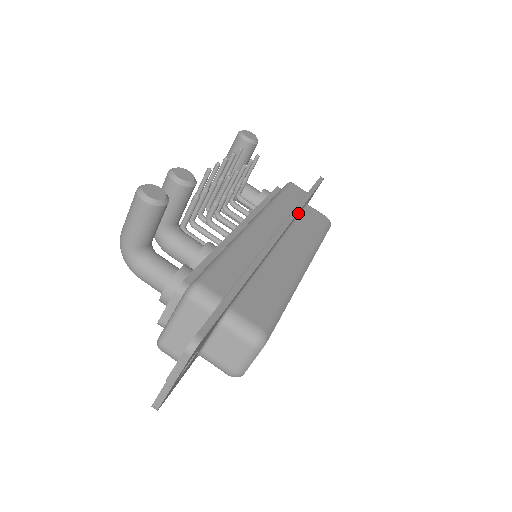
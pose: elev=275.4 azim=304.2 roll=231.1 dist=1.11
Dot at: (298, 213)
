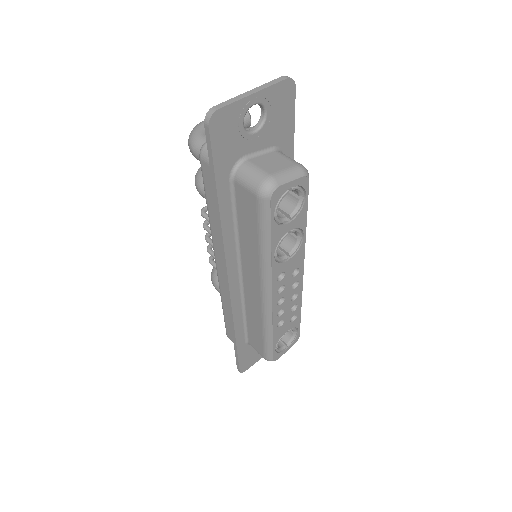
Dot at: occluded
